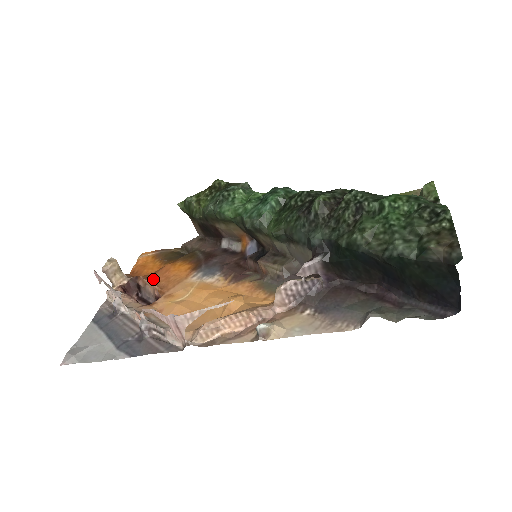
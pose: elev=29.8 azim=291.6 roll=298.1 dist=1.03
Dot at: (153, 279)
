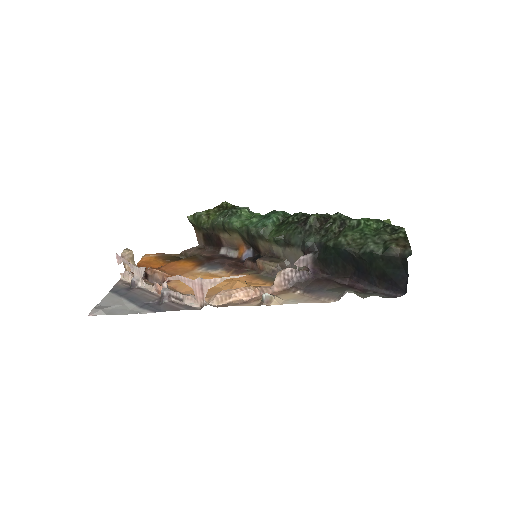
Dot at: (162, 269)
